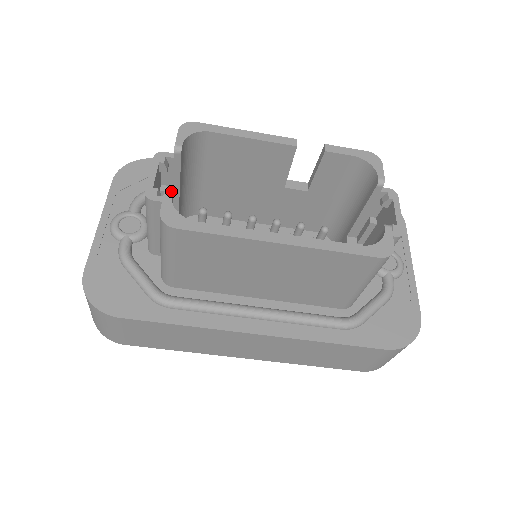
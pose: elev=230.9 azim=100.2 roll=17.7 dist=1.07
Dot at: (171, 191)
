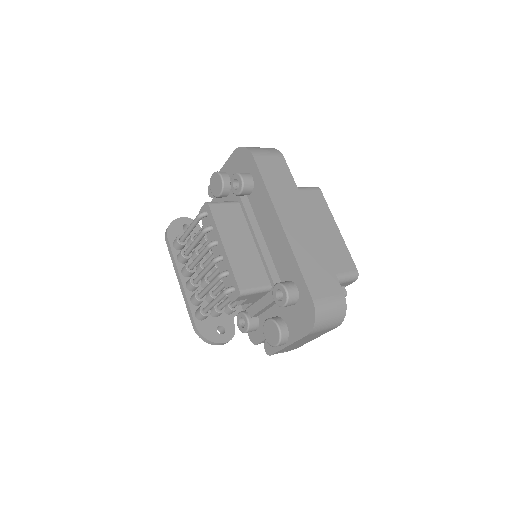
Dot at: occluded
